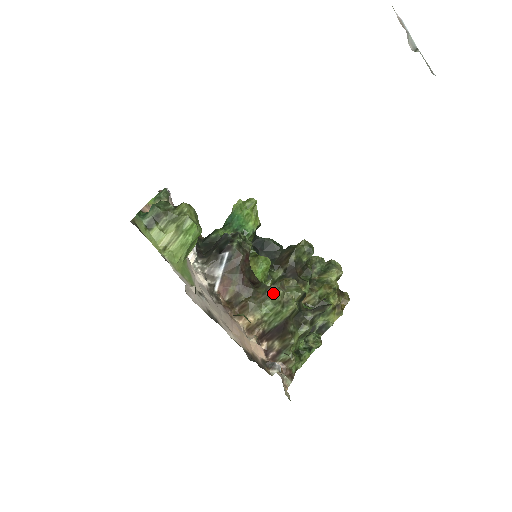
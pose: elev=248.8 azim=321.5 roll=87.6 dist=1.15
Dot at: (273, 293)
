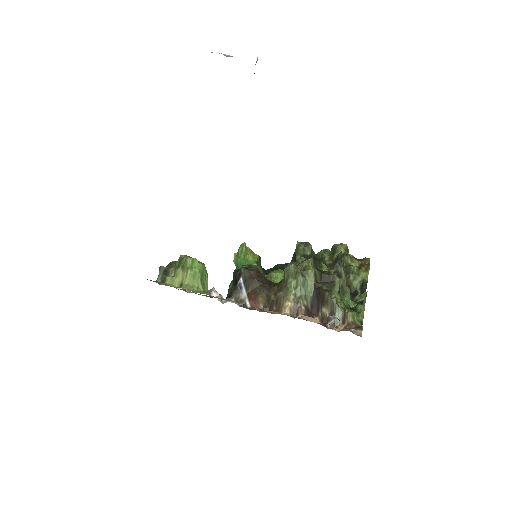
Dot at: (288, 271)
